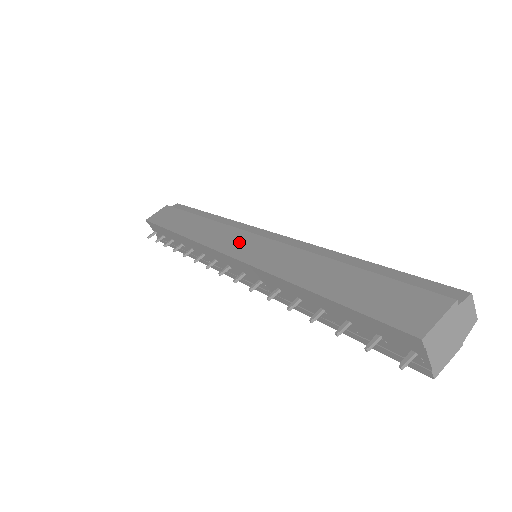
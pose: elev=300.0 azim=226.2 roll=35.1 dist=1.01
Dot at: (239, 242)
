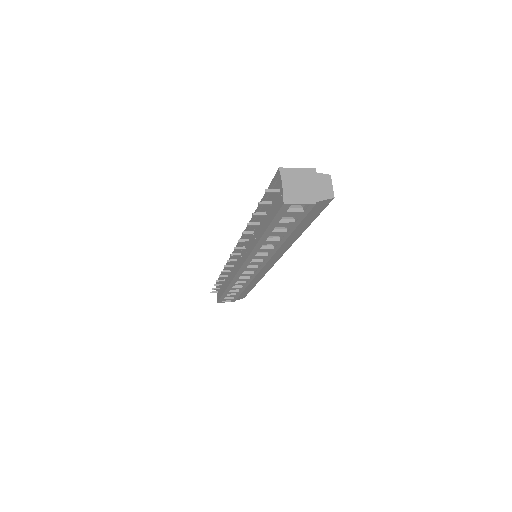
Dot at: occluded
